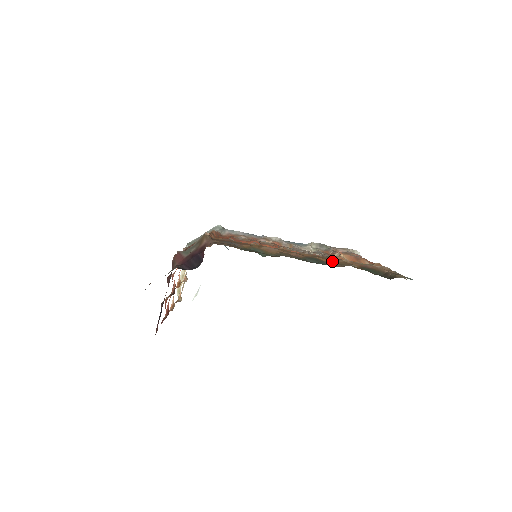
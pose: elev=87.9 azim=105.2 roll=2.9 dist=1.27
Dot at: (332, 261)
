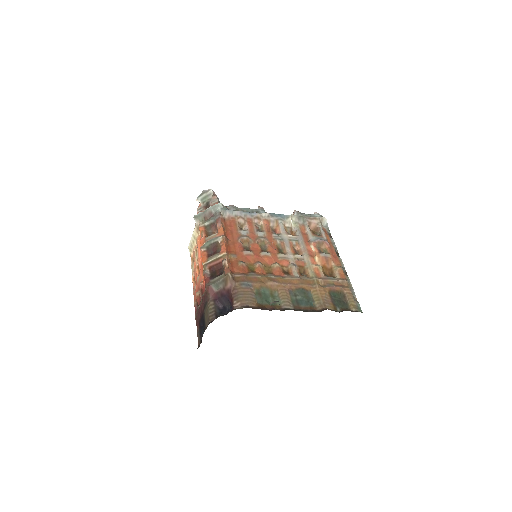
Dot at: (312, 289)
